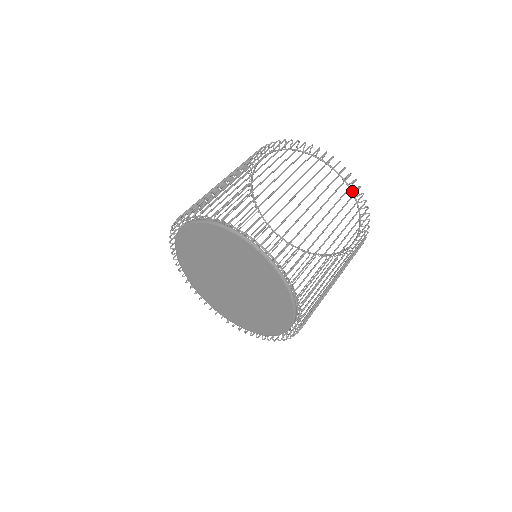
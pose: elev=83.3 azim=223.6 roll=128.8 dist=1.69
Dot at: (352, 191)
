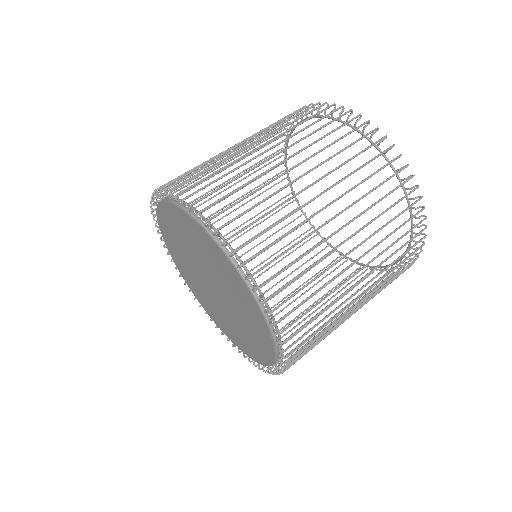
Dot at: occluded
